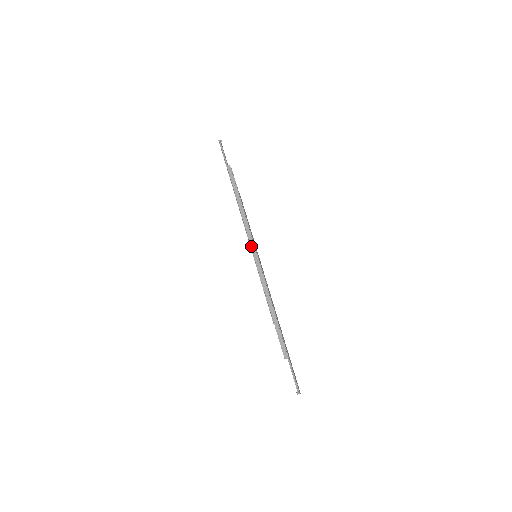
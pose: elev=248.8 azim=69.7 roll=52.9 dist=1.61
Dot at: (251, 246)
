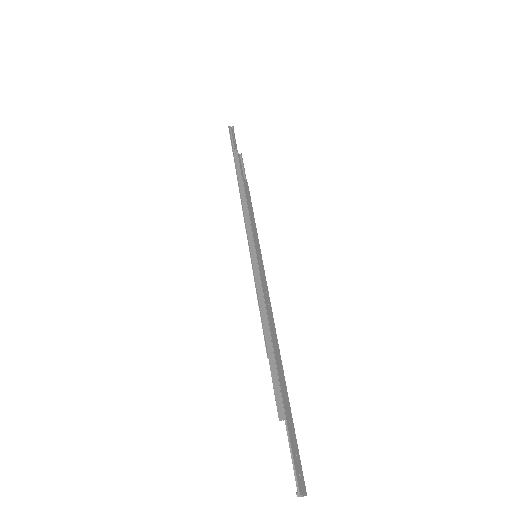
Dot at: (249, 242)
